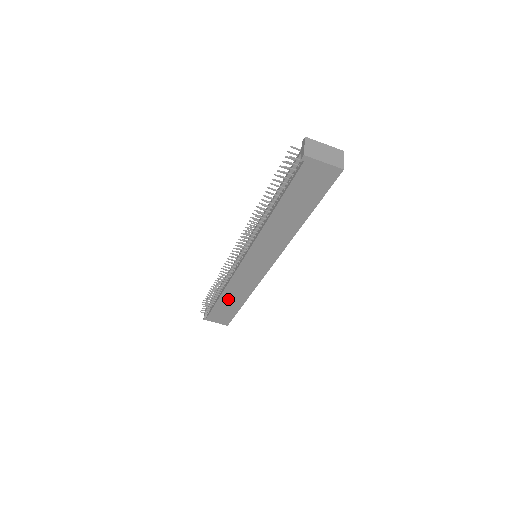
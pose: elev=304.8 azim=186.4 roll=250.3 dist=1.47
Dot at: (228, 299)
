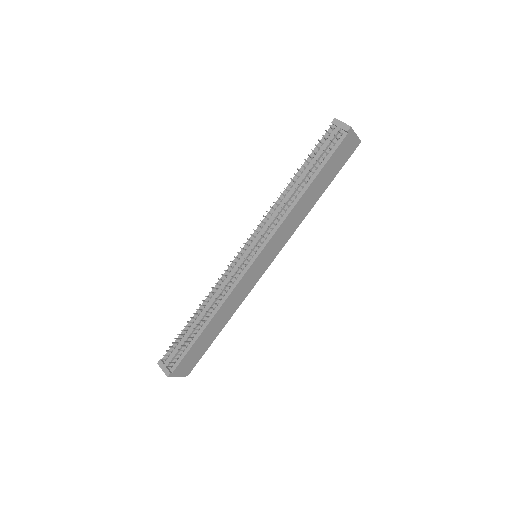
Dot at: (212, 326)
